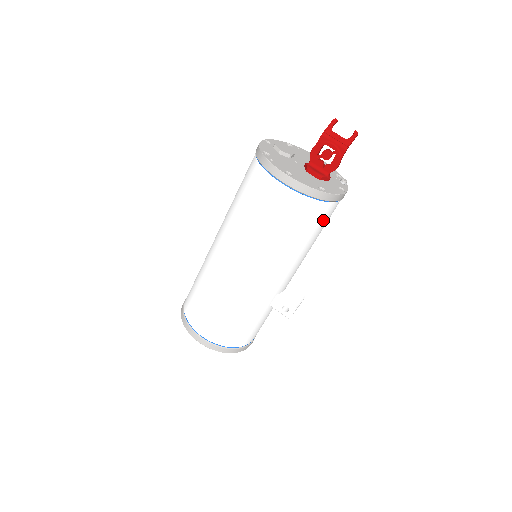
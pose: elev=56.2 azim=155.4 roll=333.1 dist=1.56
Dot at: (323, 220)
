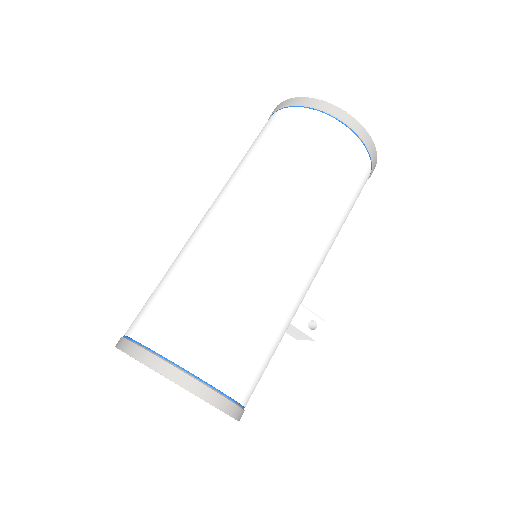
Dot at: occluded
